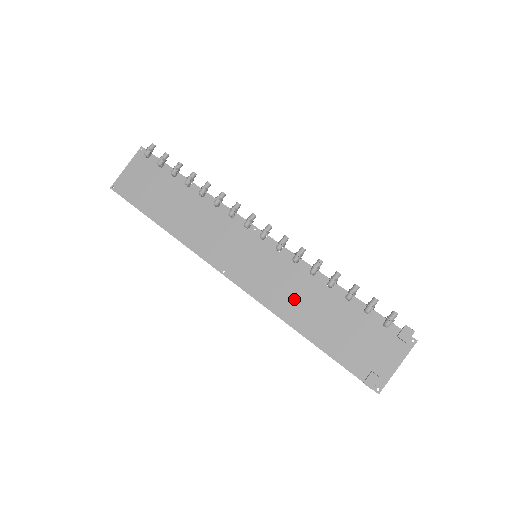
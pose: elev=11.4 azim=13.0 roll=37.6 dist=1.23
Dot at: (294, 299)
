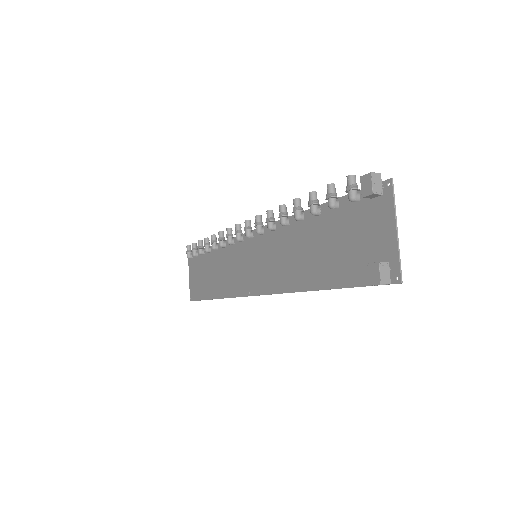
Dot at: (291, 263)
